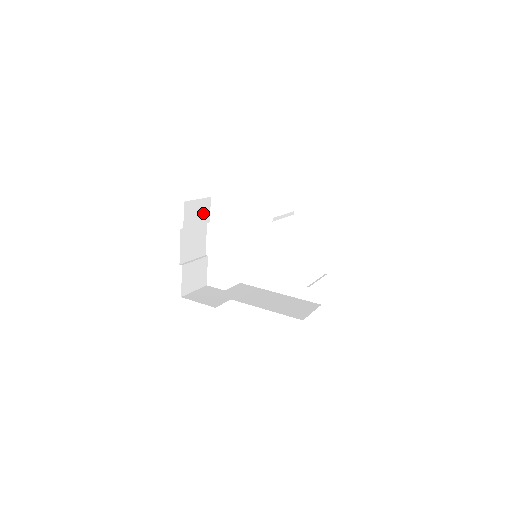
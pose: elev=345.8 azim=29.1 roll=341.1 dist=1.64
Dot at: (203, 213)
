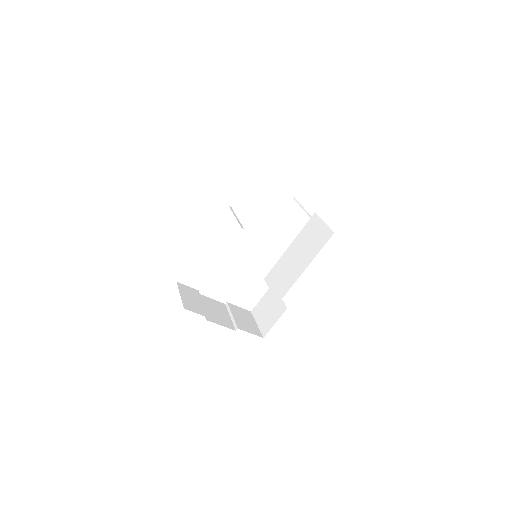
Dot at: (191, 294)
